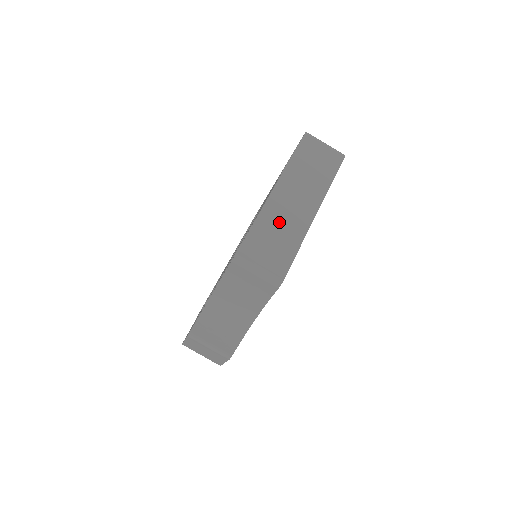
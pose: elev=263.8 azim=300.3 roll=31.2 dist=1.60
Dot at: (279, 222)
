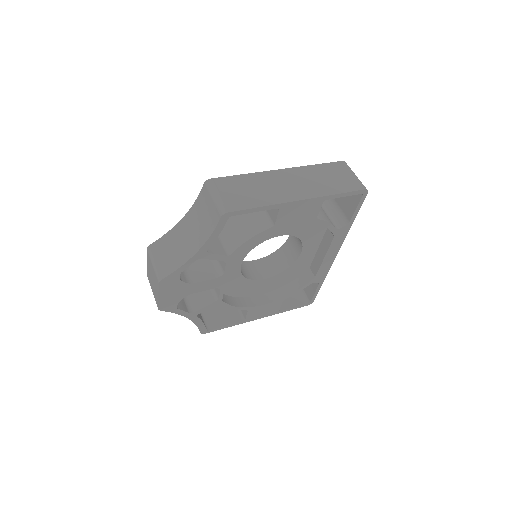
Dot at: (264, 185)
